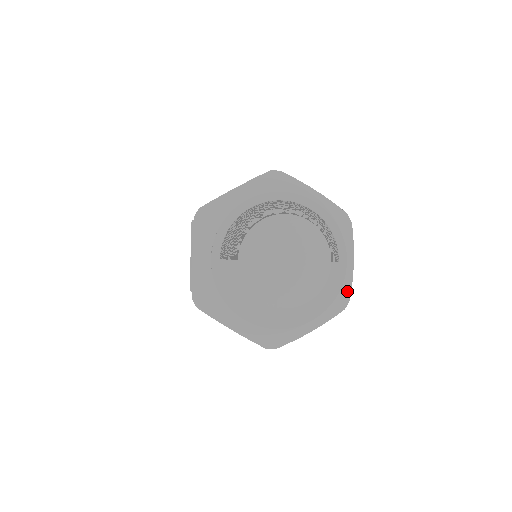
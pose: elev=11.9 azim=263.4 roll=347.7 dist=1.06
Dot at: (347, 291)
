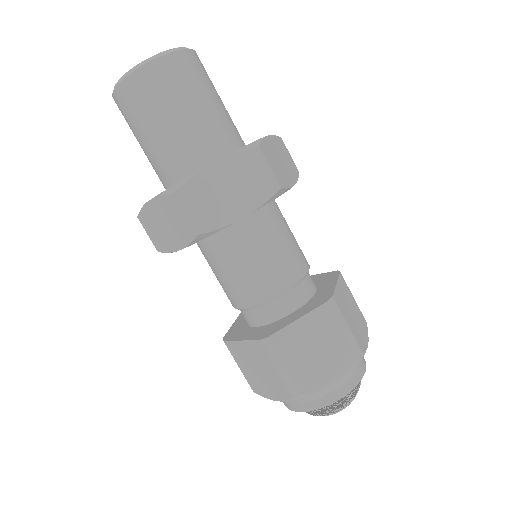
Dot at: occluded
